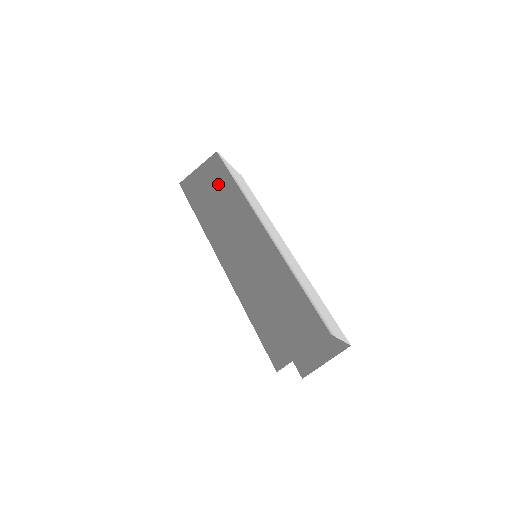
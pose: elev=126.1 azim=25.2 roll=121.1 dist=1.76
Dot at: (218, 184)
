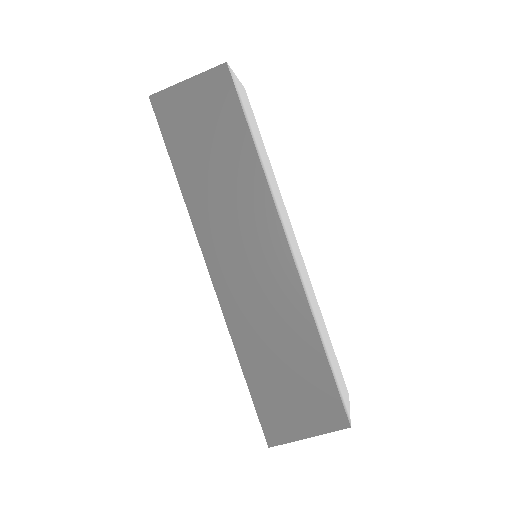
Dot at: (221, 130)
